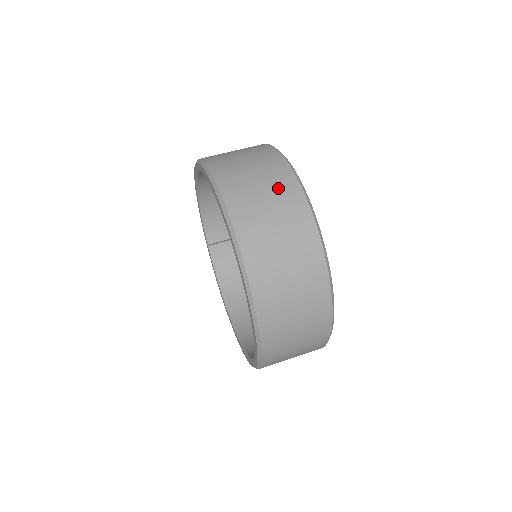
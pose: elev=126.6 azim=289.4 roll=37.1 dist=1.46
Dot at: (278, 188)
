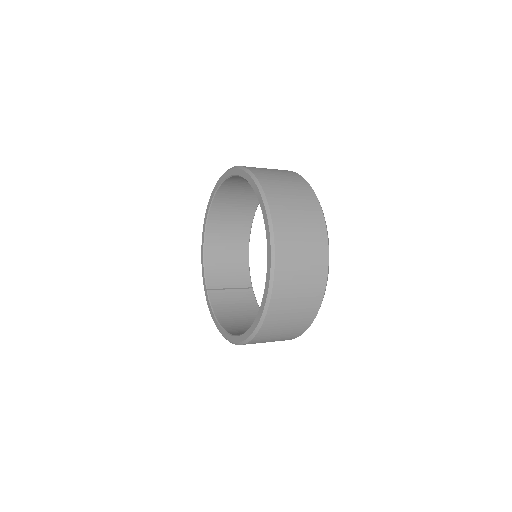
Dot at: occluded
